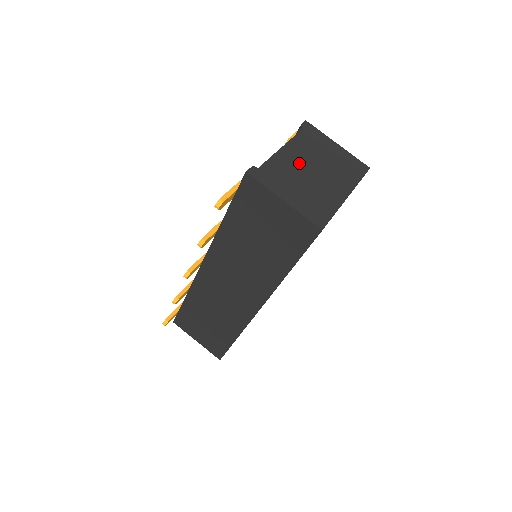
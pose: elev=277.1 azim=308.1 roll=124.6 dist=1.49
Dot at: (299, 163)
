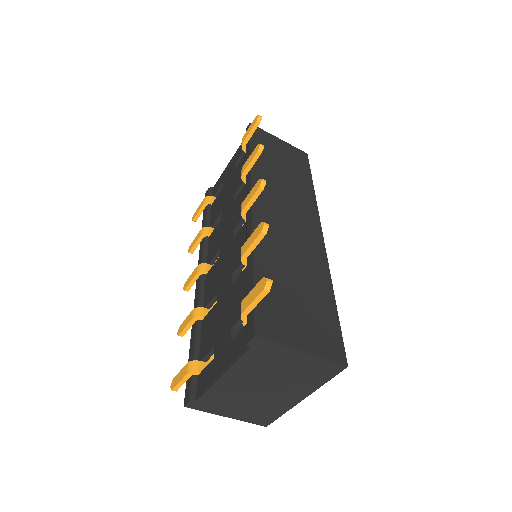
Dot at: (243, 386)
